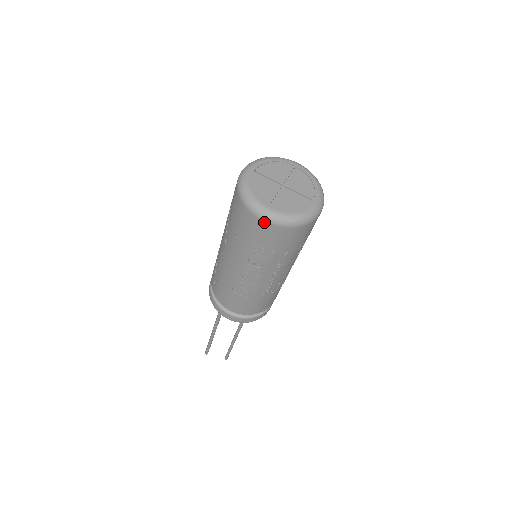
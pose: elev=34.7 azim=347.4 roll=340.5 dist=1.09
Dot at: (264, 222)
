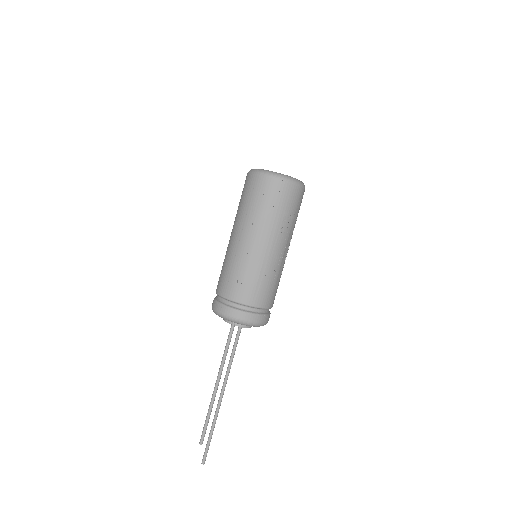
Dot at: (293, 184)
